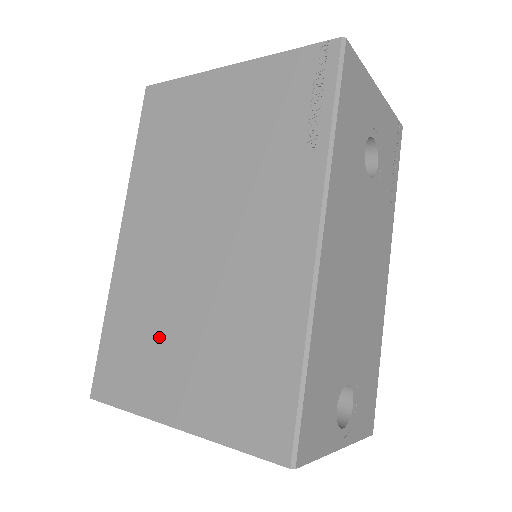
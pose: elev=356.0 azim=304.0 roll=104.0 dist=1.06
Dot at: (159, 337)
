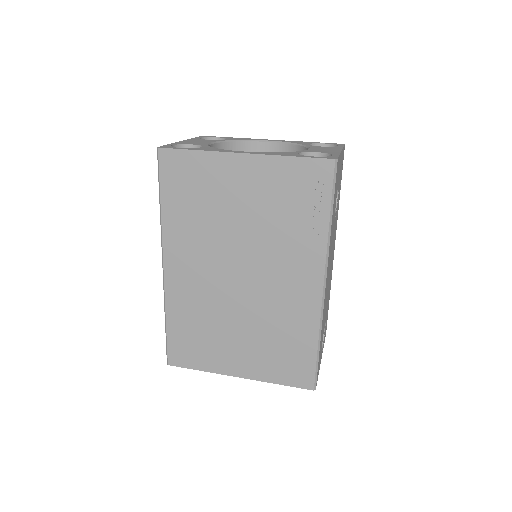
Dot at: (217, 333)
